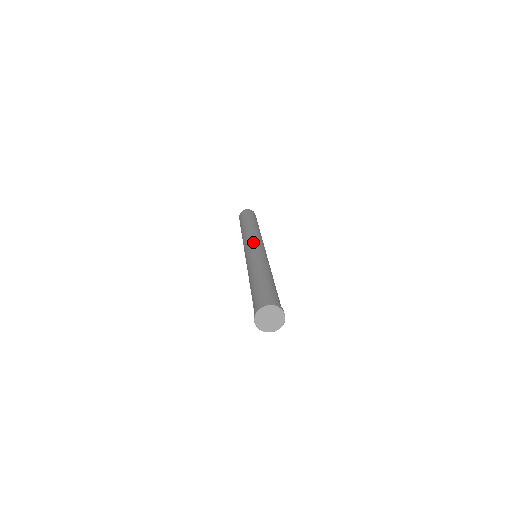
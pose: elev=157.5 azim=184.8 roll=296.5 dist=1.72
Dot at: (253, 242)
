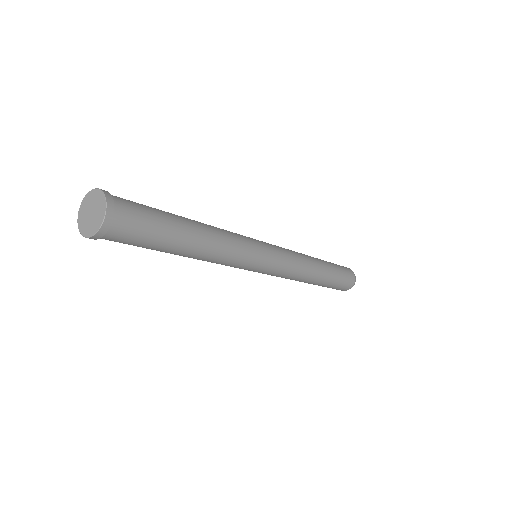
Dot at: occluded
